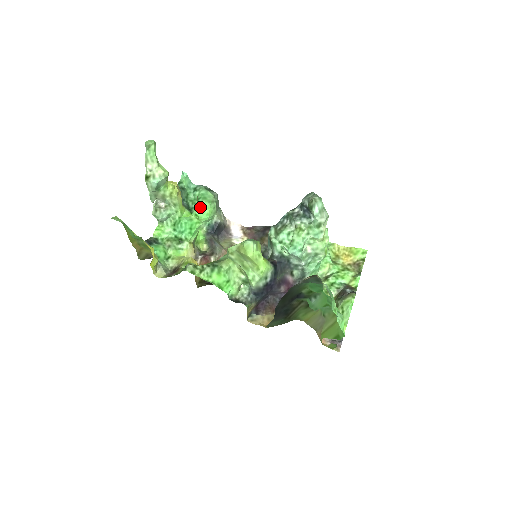
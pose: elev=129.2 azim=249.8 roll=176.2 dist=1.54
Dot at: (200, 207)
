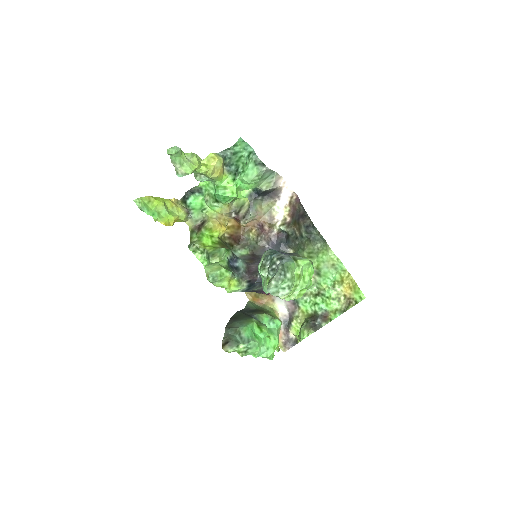
Dot at: (241, 180)
